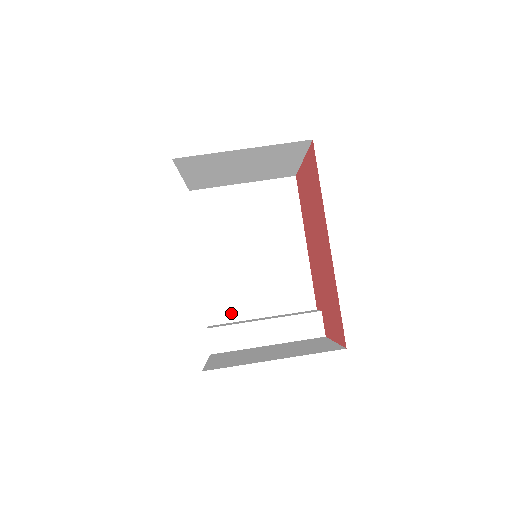
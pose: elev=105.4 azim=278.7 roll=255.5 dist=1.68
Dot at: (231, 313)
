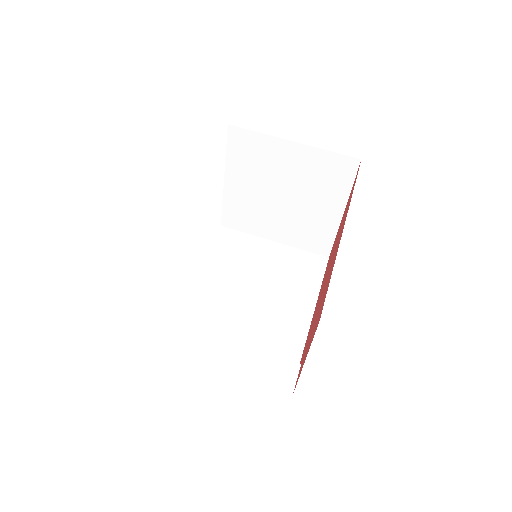
Dot at: occluded
